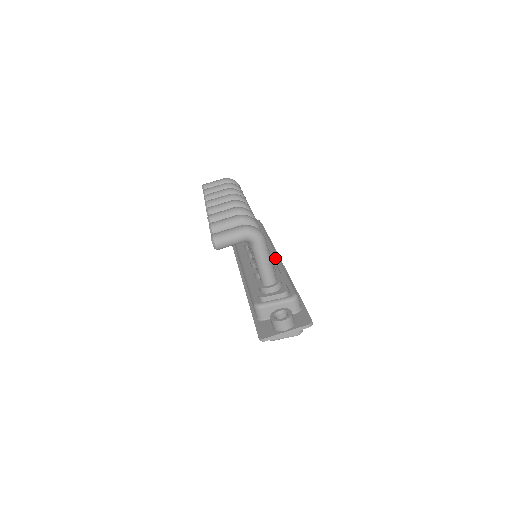
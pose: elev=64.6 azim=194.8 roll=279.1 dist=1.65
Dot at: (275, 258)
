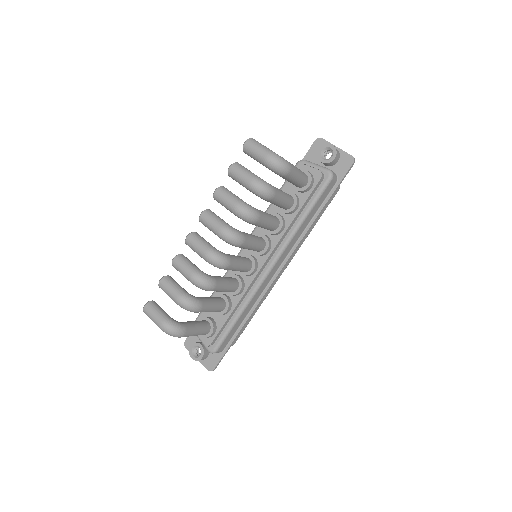
Dot at: (254, 286)
